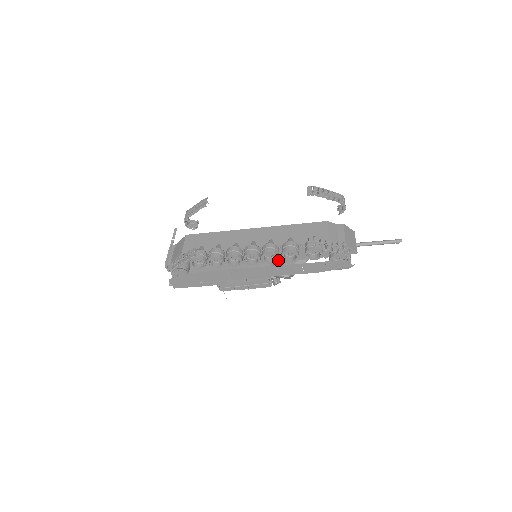
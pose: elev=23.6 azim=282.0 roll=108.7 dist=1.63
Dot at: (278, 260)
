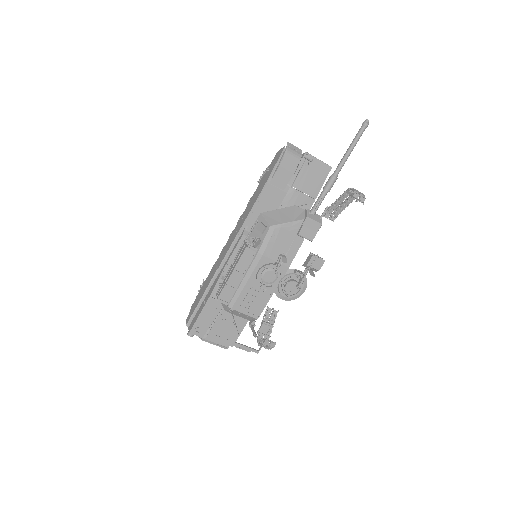
Dot at: occluded
